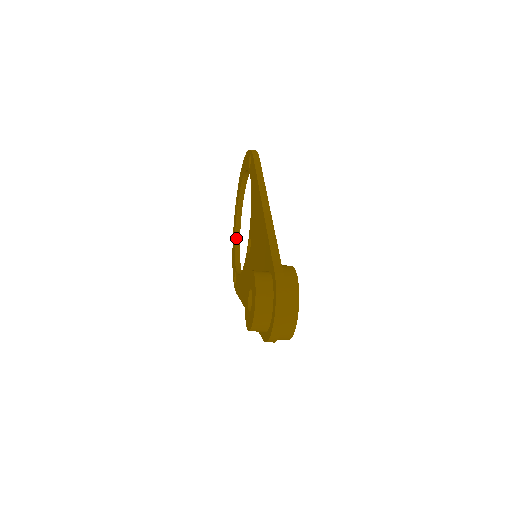
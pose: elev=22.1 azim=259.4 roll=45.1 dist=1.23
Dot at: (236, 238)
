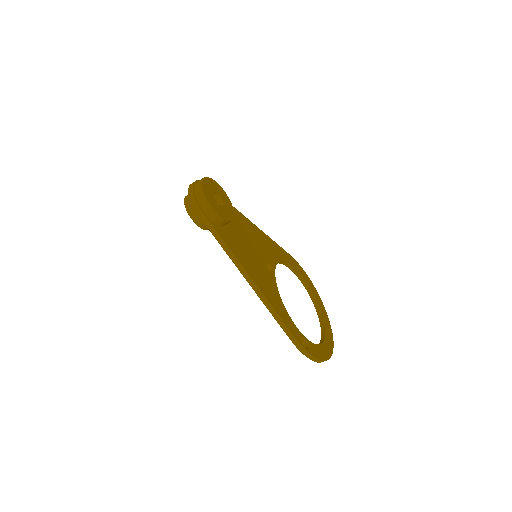
Dot at: occluded
